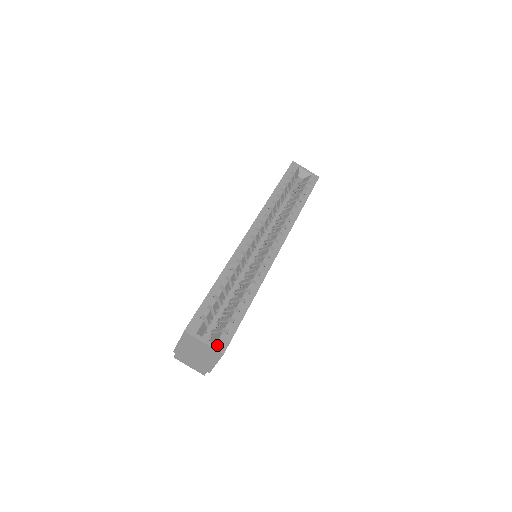
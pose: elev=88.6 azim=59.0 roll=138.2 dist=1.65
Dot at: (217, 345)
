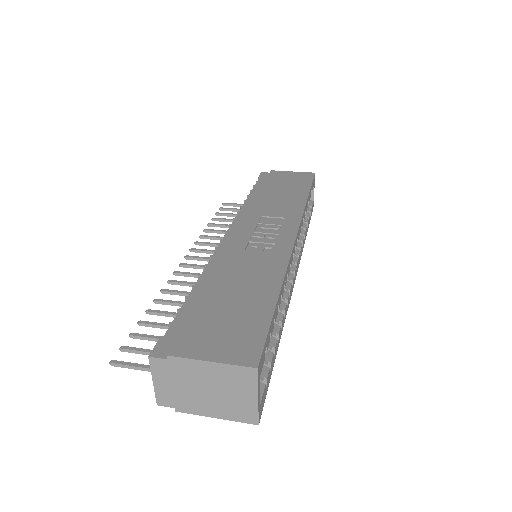
Dot at: (261, 406)
